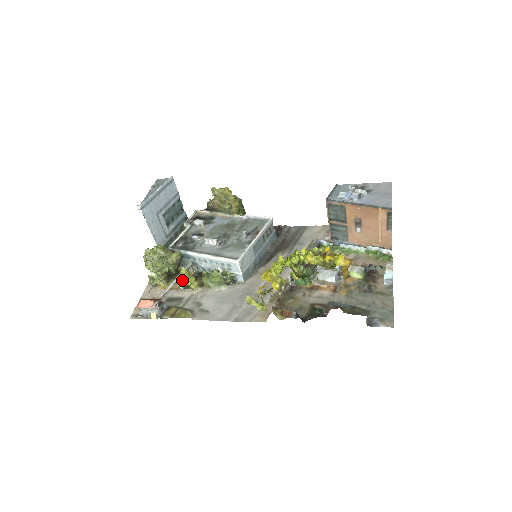
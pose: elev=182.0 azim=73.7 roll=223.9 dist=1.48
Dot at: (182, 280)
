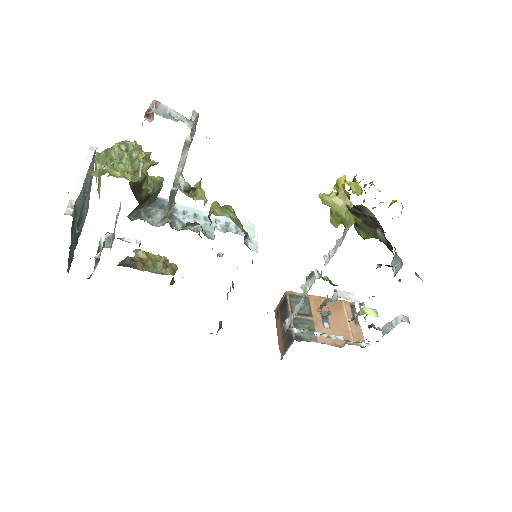
Dot at: (183, 183)
